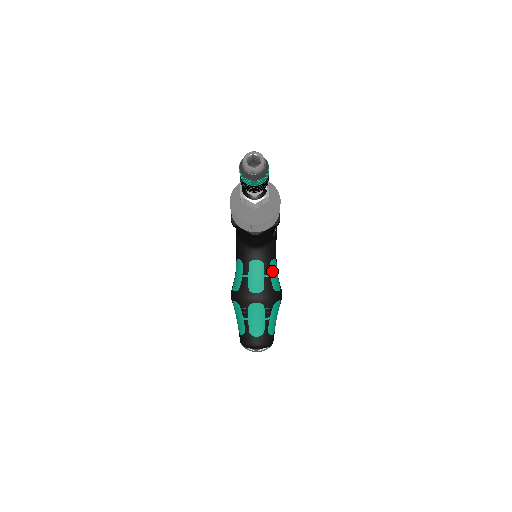
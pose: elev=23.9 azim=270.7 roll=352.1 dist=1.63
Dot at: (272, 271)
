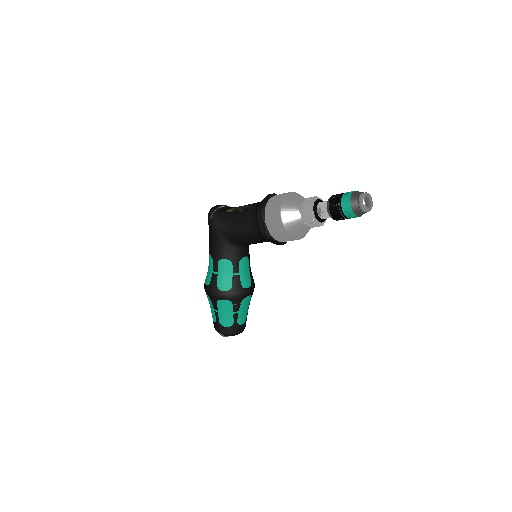
Dot at: occluded
